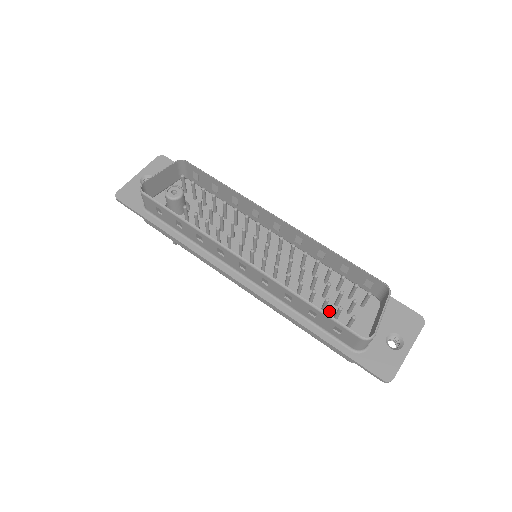
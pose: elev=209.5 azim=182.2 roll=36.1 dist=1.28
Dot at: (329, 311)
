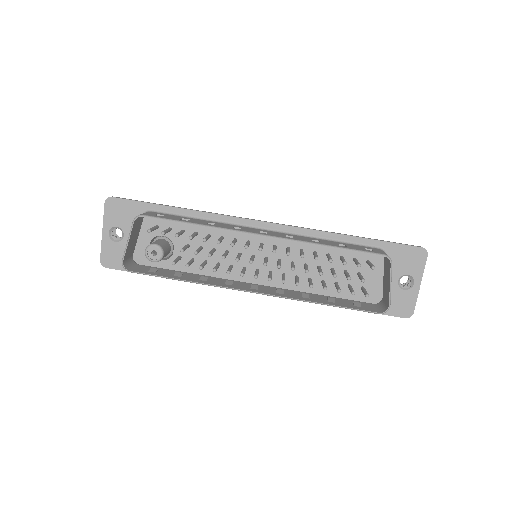
Dot at: (342, 281)
